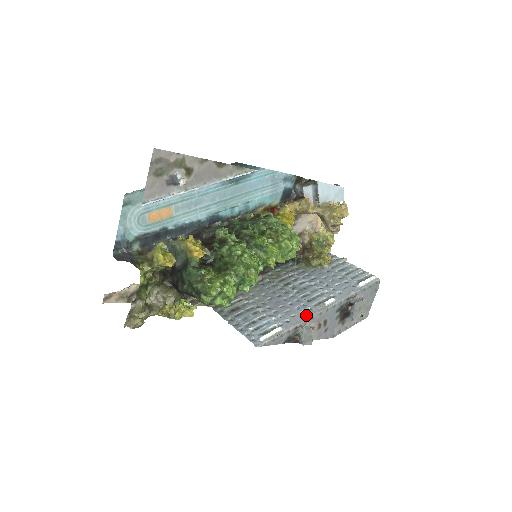
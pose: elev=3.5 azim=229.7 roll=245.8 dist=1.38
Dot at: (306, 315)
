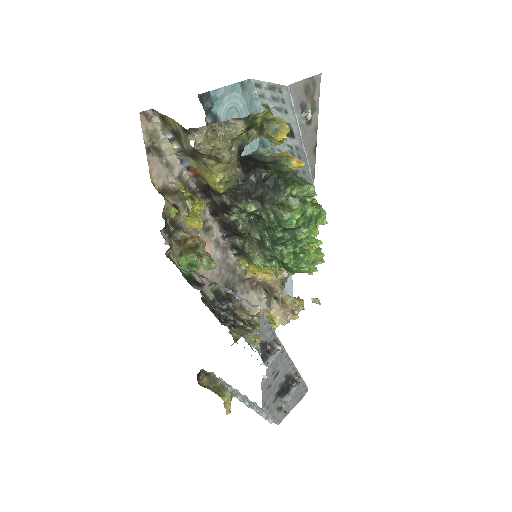
Dot at: occluded
